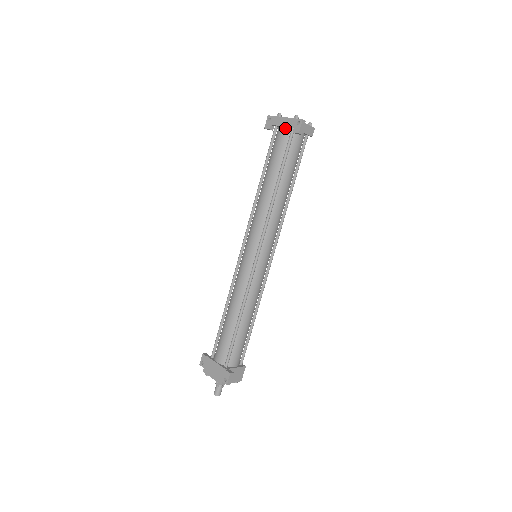
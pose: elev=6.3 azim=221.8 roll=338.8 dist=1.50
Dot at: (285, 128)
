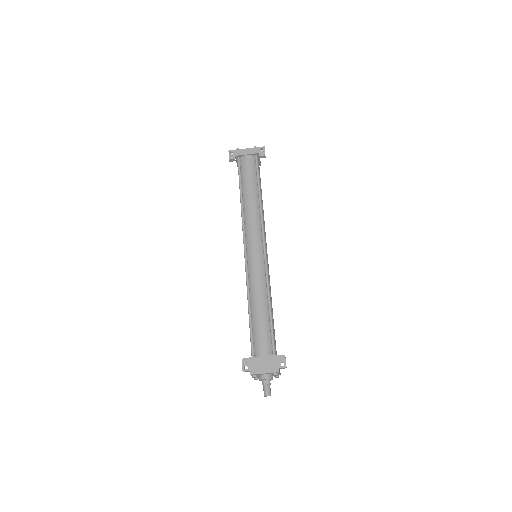
Dot at: (249, 156)
